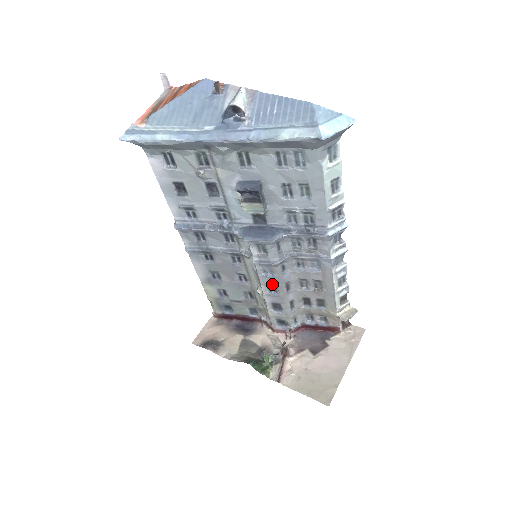
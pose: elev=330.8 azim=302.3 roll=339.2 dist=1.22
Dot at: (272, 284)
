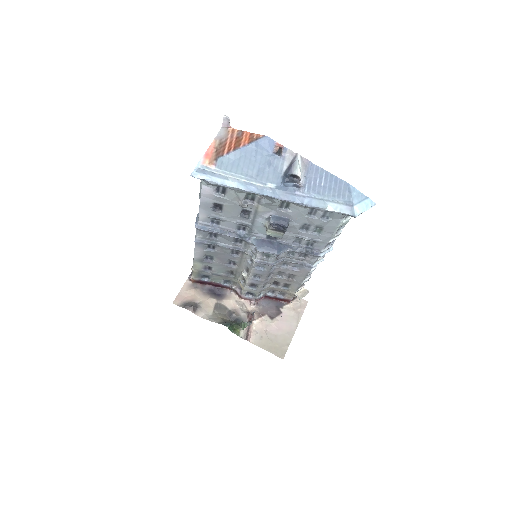
Dot at: (260, 274)
